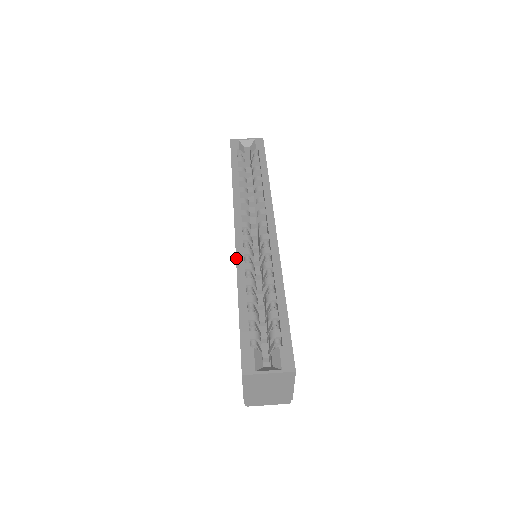
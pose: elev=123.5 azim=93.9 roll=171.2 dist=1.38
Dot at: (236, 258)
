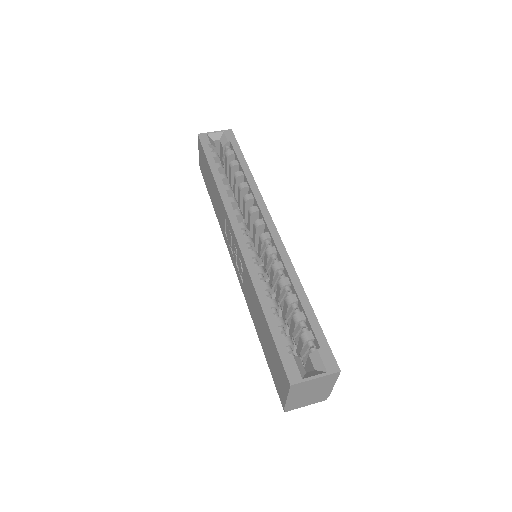
Dot at: (245, 263)
